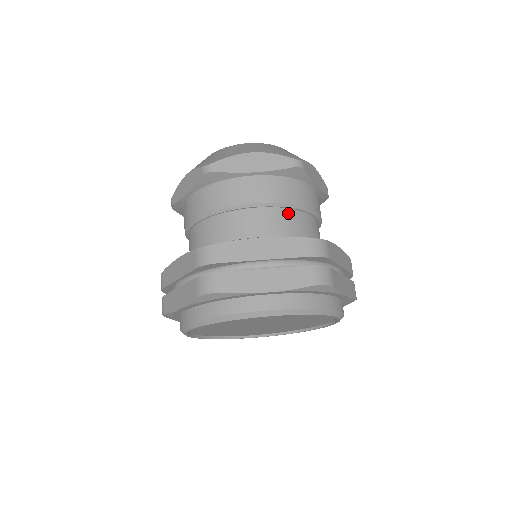
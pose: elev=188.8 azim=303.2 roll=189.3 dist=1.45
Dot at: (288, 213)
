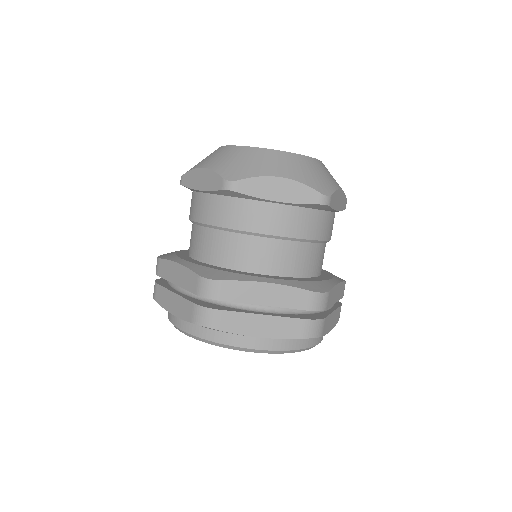
Dot at: (224, 236)
